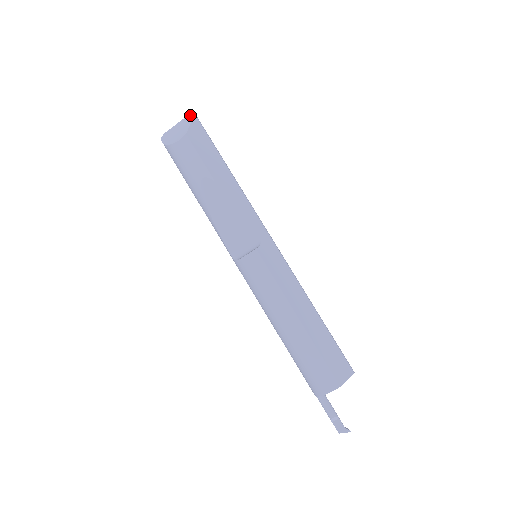
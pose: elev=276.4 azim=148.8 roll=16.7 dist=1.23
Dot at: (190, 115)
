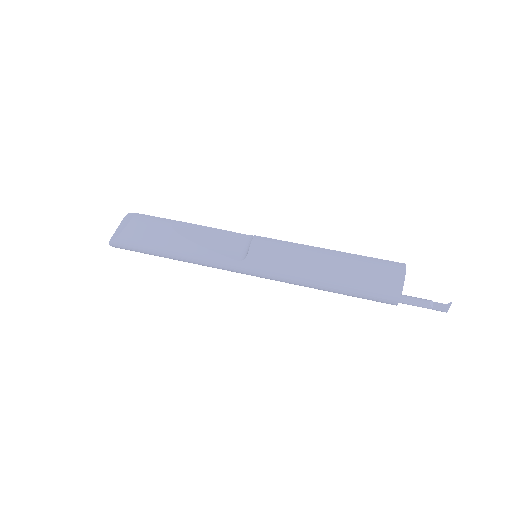
Dot at: (124, 218)
